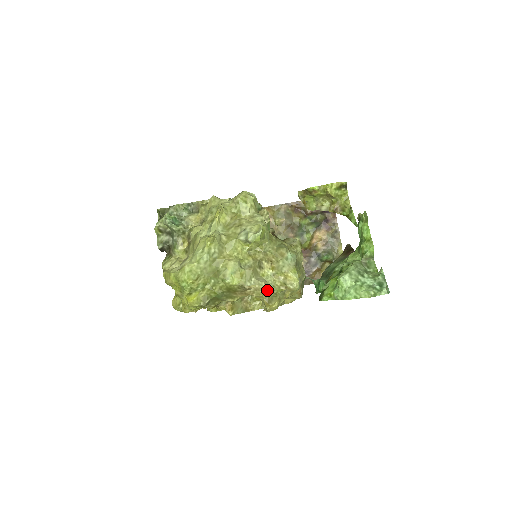
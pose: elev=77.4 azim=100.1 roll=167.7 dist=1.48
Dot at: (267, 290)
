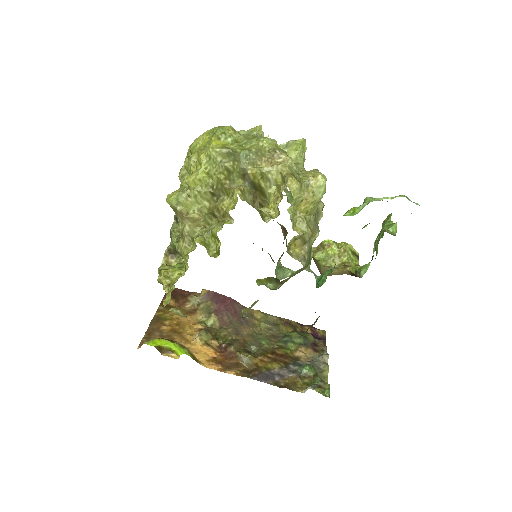
Dot at: (294, 169)
